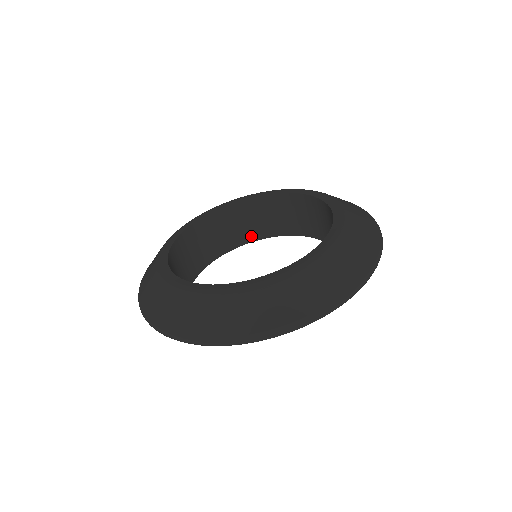
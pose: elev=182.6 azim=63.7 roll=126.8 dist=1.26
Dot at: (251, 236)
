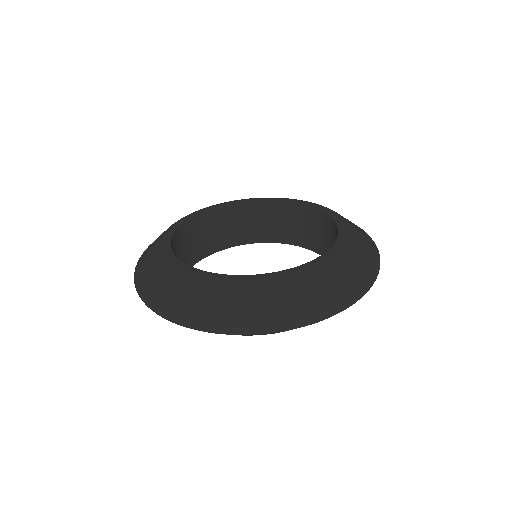
Dot at: (277, 237)
